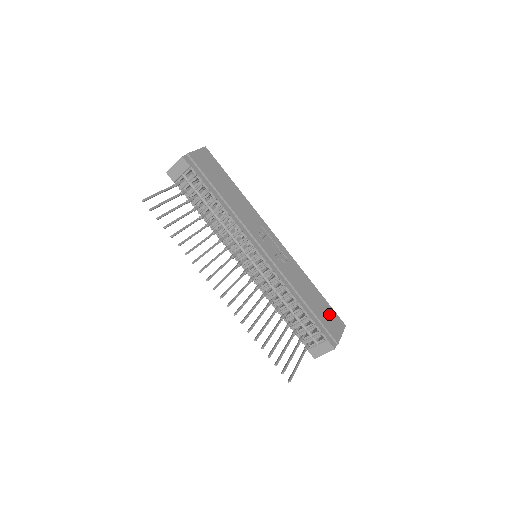
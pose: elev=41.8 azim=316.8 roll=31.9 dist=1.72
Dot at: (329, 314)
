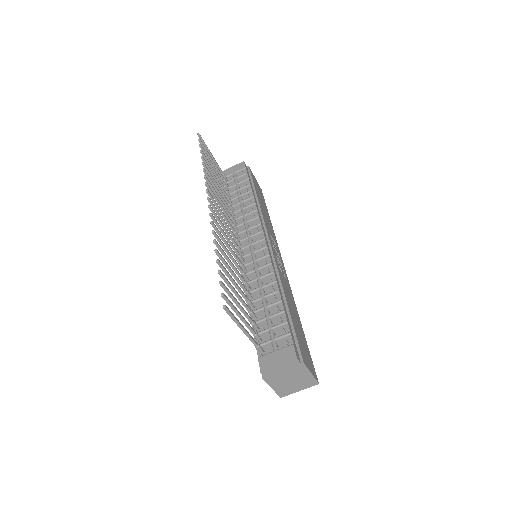
Dot at: (305, 347)
